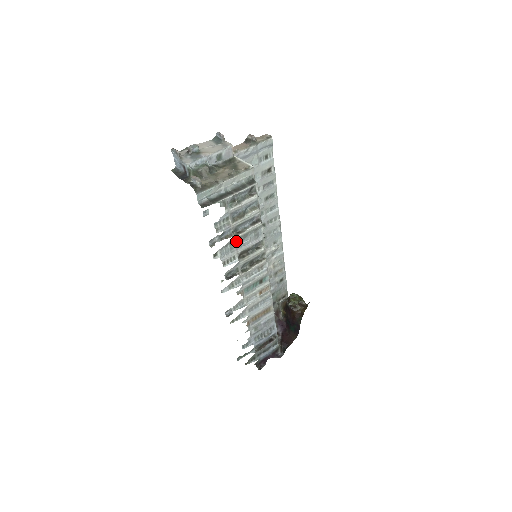
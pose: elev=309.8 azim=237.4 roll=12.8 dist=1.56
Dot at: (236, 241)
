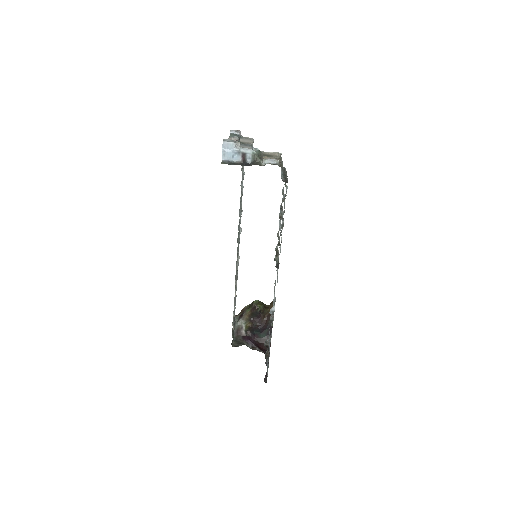
Dot at: occluded
